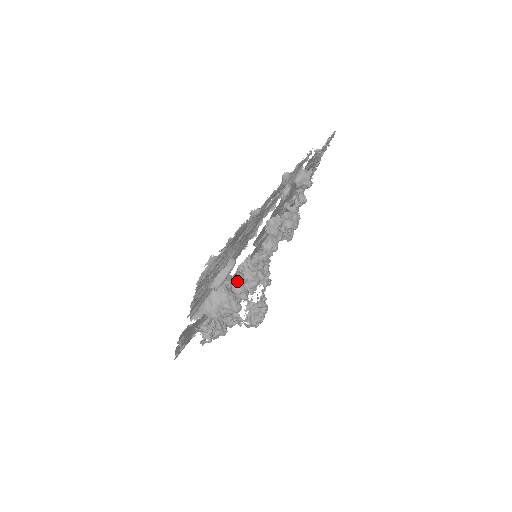
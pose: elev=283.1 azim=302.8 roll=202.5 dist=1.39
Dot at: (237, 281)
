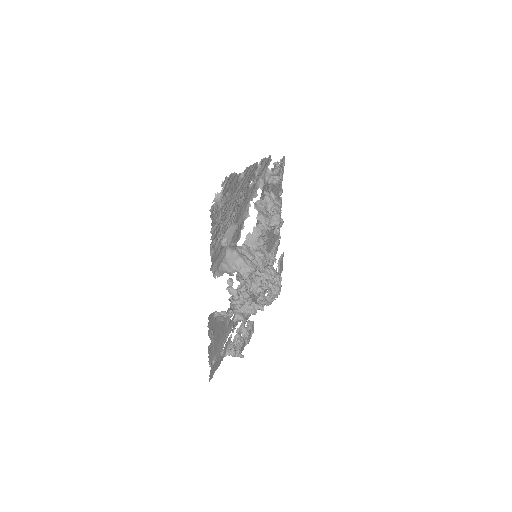
Dot at: (245, 250)
